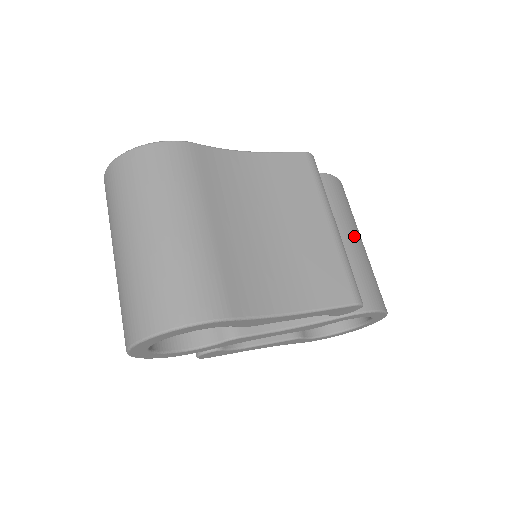
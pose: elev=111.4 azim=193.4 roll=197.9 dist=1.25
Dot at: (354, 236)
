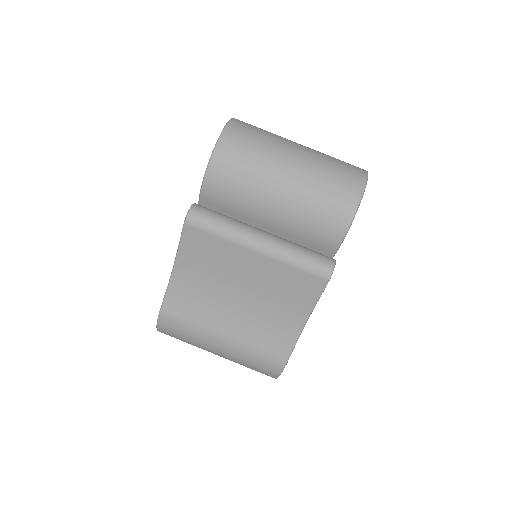
Dot at: (278, 189)
